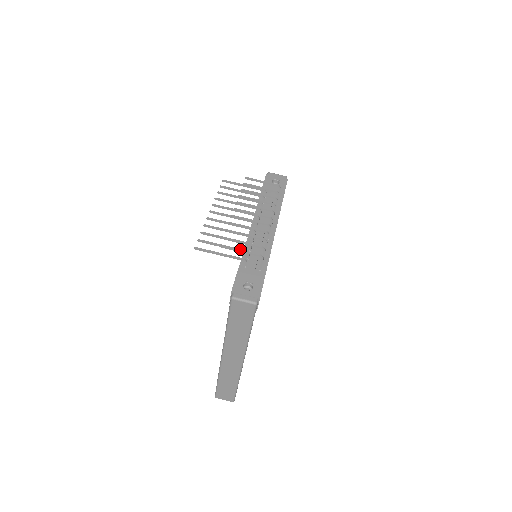
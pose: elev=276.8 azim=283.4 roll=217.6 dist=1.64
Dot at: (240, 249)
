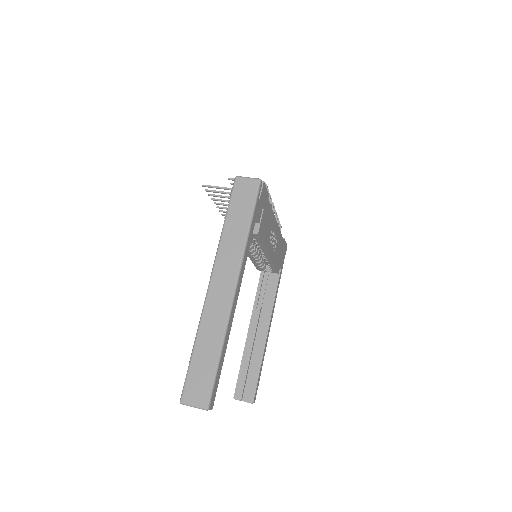
Dot at: occluded
